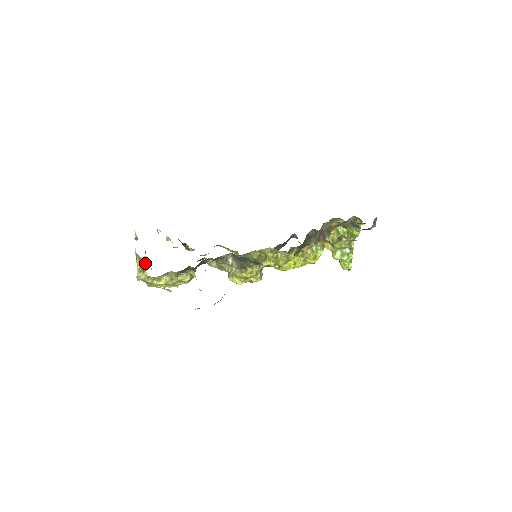
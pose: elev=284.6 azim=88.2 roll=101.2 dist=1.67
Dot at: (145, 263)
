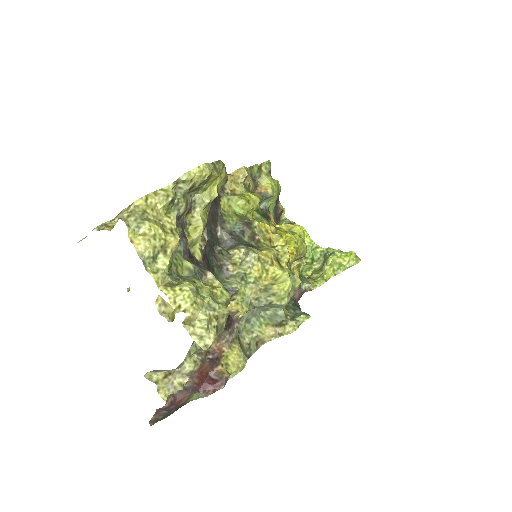
Dot at: occluded
